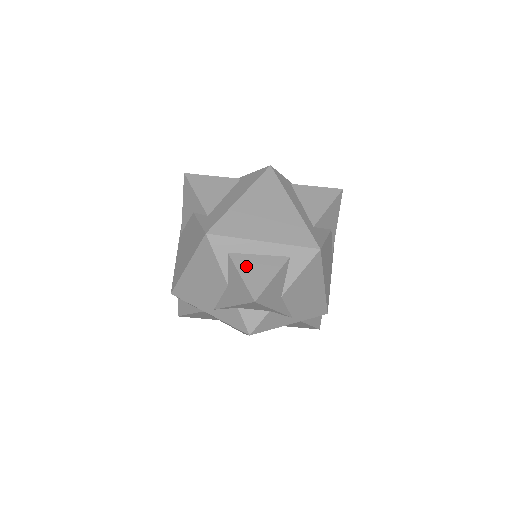
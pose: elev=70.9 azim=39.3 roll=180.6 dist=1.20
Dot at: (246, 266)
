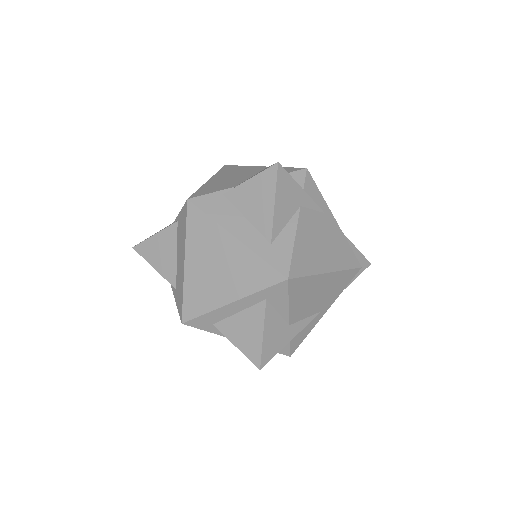
Dot at: (234, 332)
